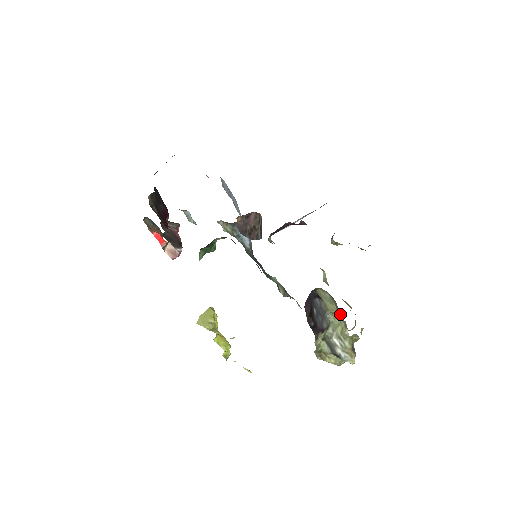
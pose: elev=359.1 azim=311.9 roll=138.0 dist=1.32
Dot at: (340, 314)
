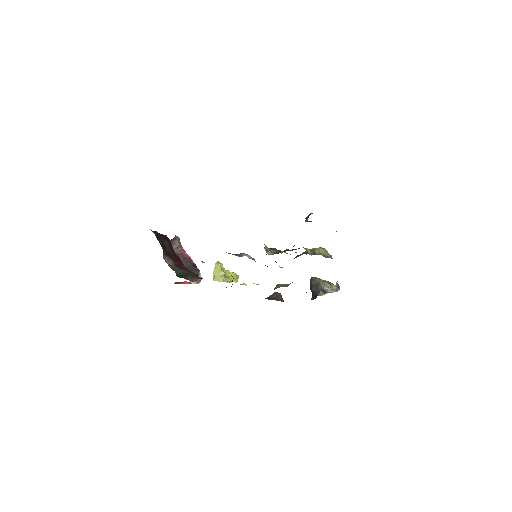
Dot at: (330, 284)
